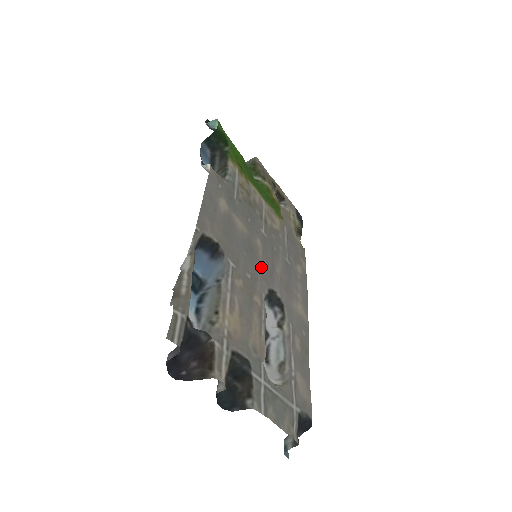
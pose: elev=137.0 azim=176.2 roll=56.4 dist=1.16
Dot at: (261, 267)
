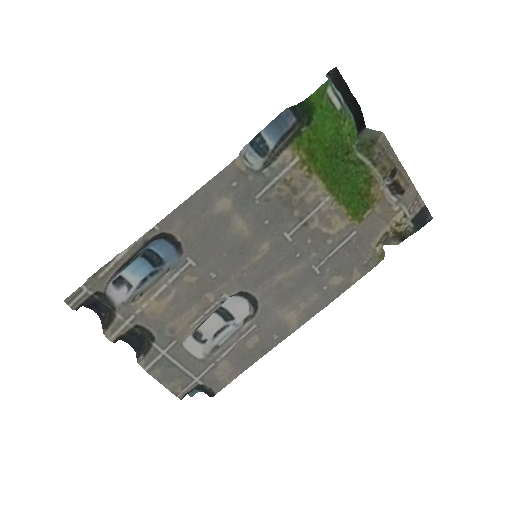
Dot at: (246, 270)
